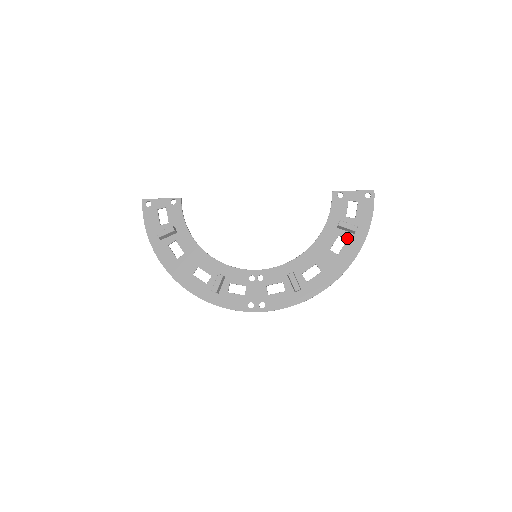
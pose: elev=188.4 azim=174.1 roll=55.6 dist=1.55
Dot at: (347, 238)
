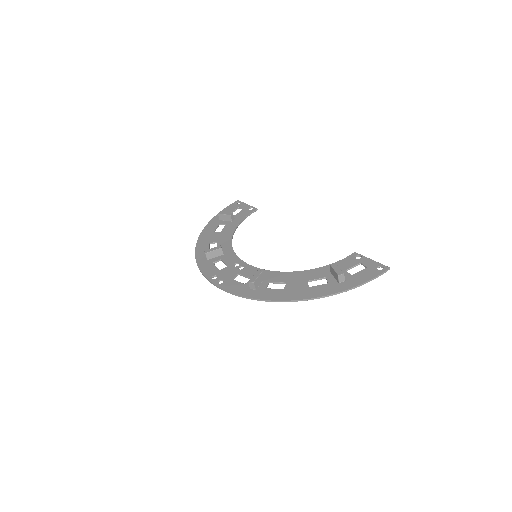
Dot at: (330, 282)
